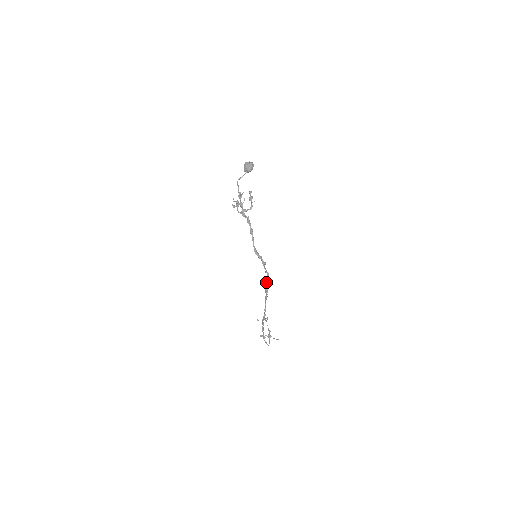
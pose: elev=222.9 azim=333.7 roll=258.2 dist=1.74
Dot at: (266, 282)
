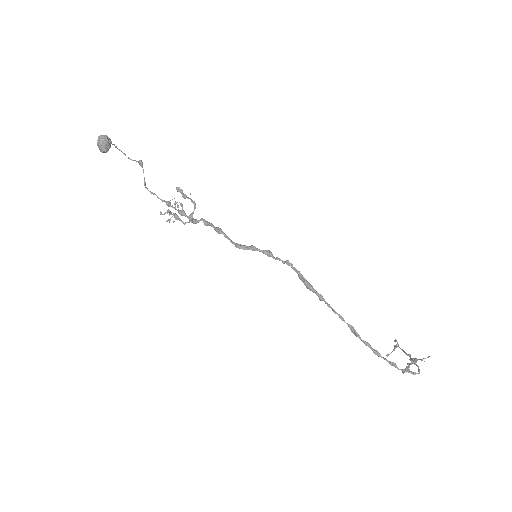
Dot at: occluded
